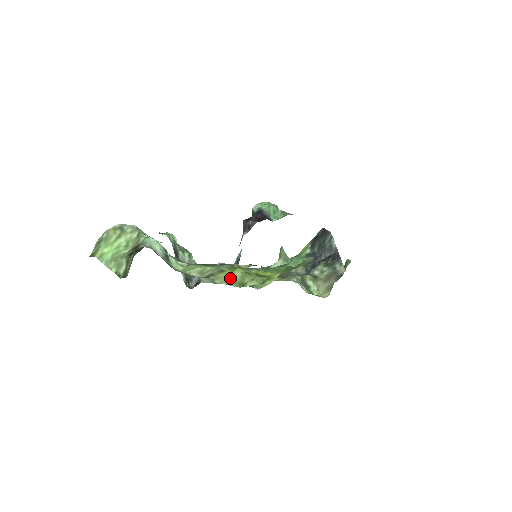
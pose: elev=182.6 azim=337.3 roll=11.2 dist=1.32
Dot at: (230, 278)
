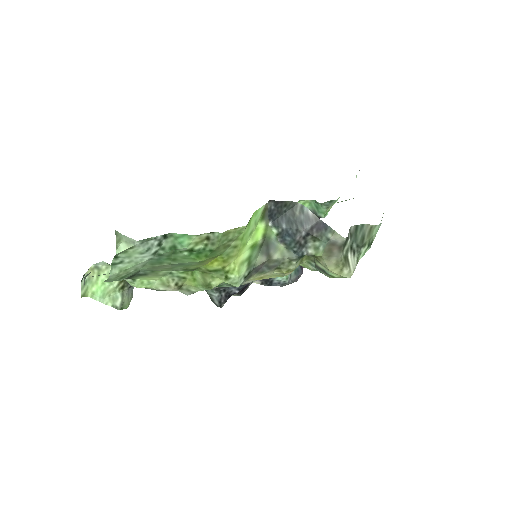
Dot at: (197, 283)
